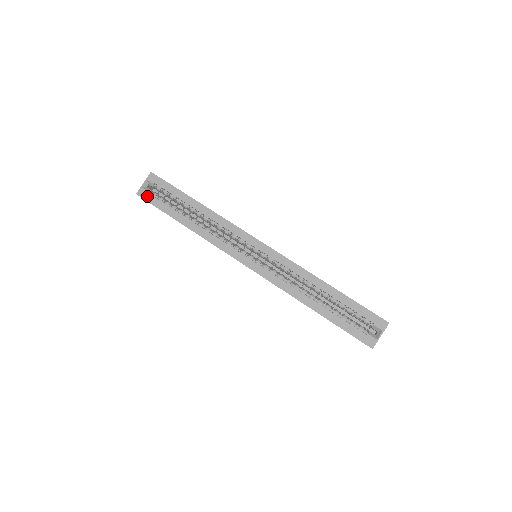
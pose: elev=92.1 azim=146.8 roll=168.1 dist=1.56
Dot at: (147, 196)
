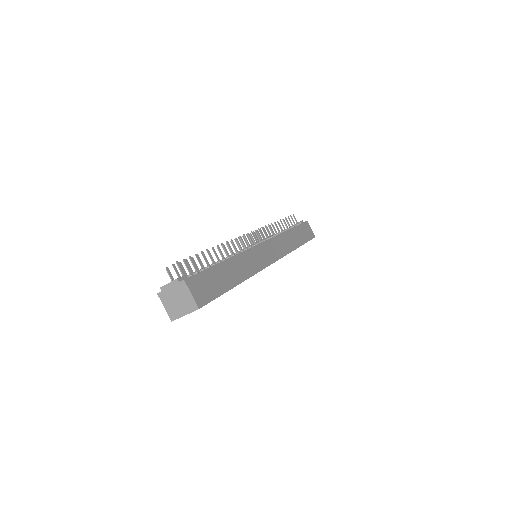
Dot at: occluded
